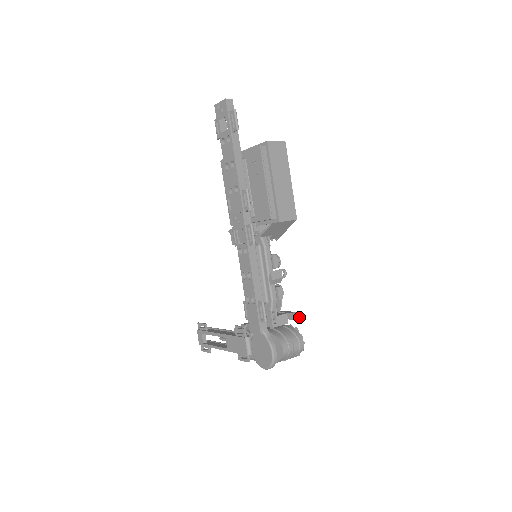
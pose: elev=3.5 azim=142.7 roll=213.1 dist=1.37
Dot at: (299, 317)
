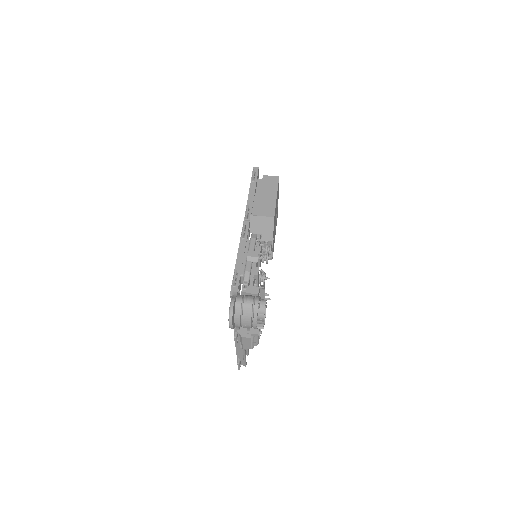
Dot at: (264, 286)
